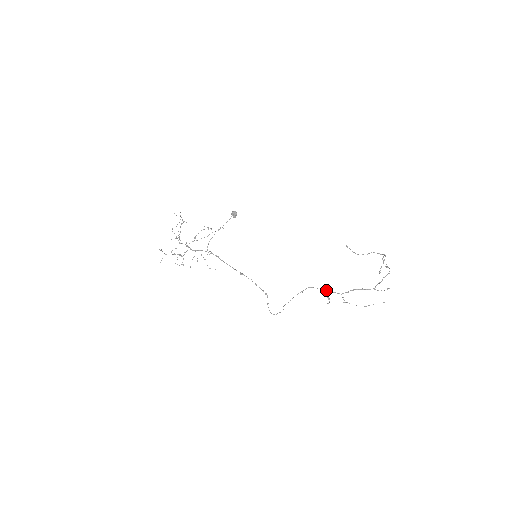
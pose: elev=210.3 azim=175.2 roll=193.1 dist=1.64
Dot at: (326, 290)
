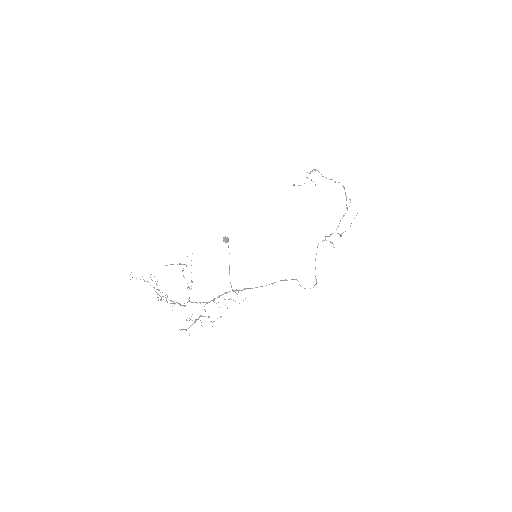
Dot at: occluded
